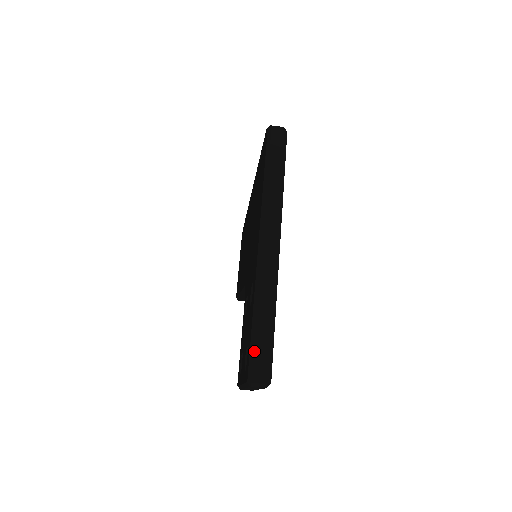
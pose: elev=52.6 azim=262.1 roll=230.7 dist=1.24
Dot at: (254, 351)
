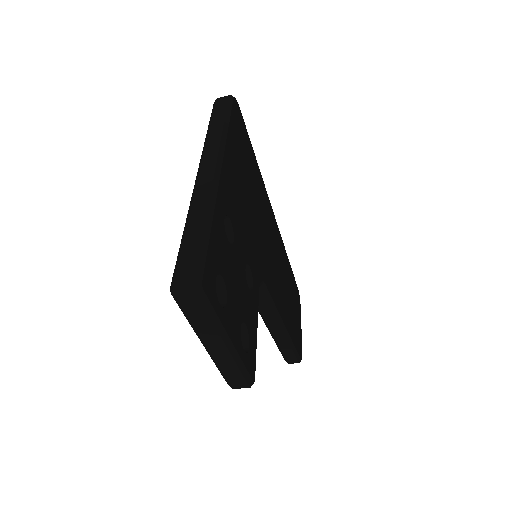
Dot at: (179, 256)
